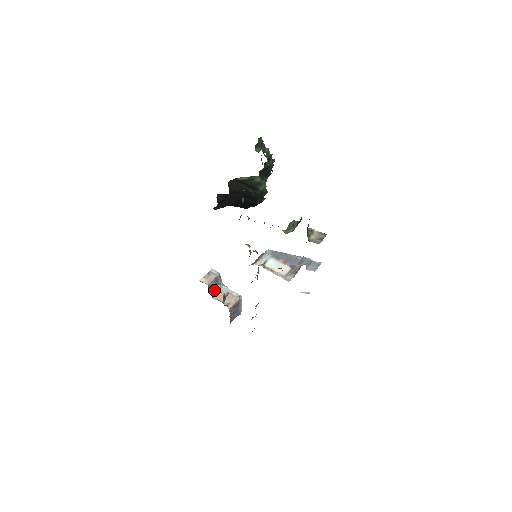
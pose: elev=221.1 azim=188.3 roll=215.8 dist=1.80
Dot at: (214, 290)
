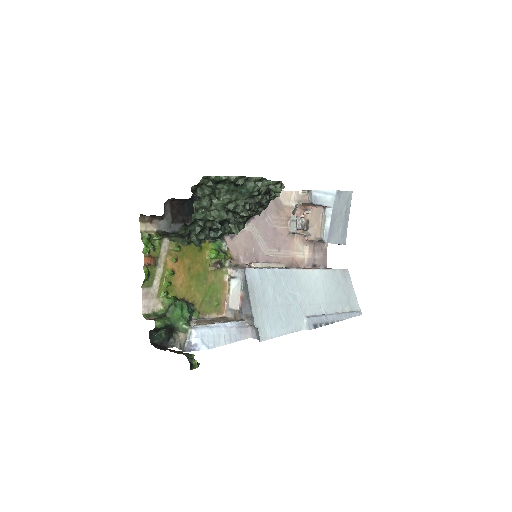
Dot at: (317, 207)
